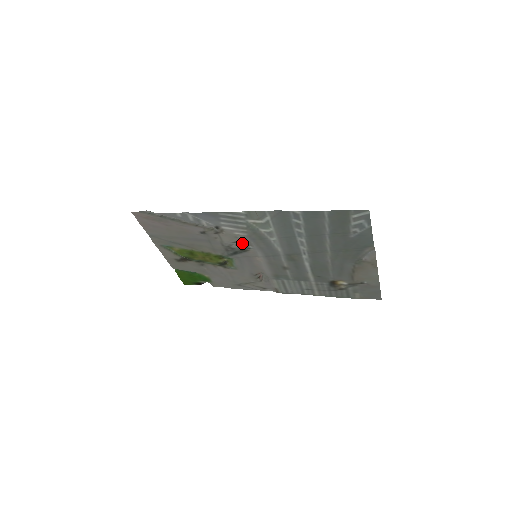
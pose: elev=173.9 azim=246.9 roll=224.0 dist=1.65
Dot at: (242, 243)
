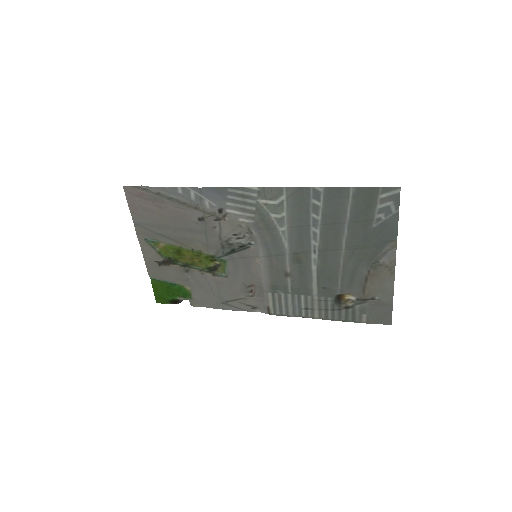
Dot at: (244, 237)
